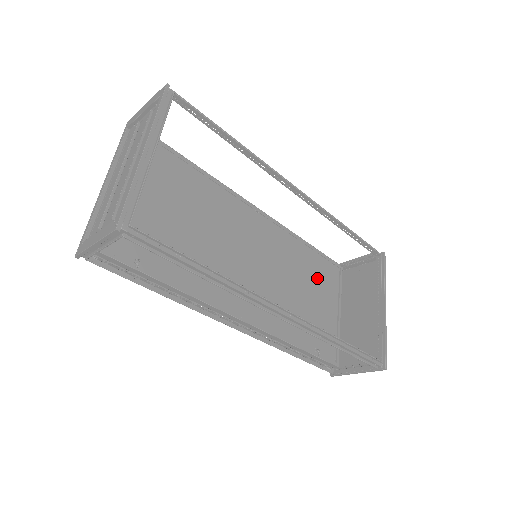
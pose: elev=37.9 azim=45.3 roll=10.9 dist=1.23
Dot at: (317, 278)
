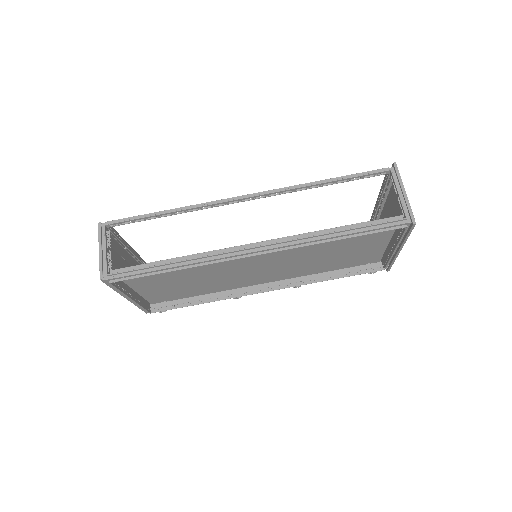
Dot at: (350, 259)
